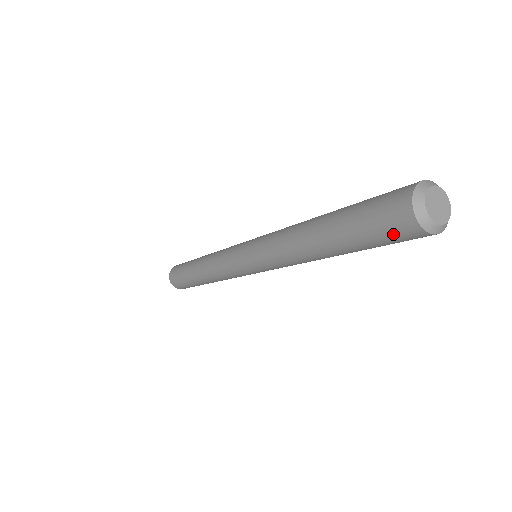
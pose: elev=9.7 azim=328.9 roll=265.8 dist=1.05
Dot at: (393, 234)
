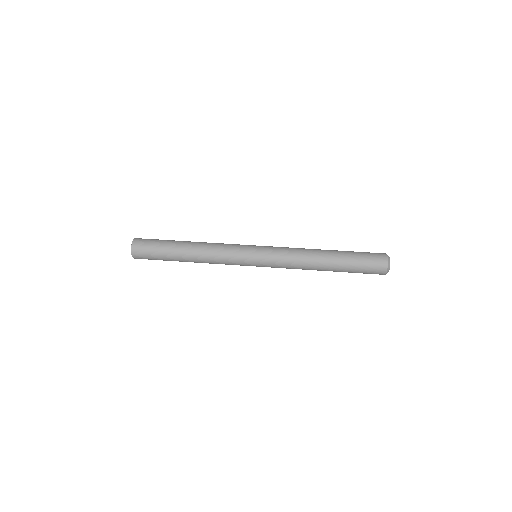
Dot at: occluded
